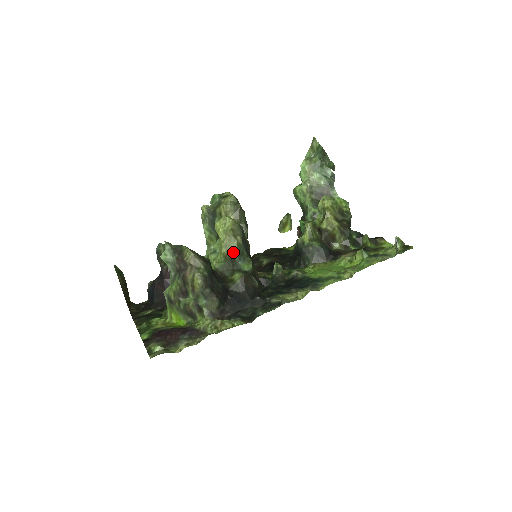
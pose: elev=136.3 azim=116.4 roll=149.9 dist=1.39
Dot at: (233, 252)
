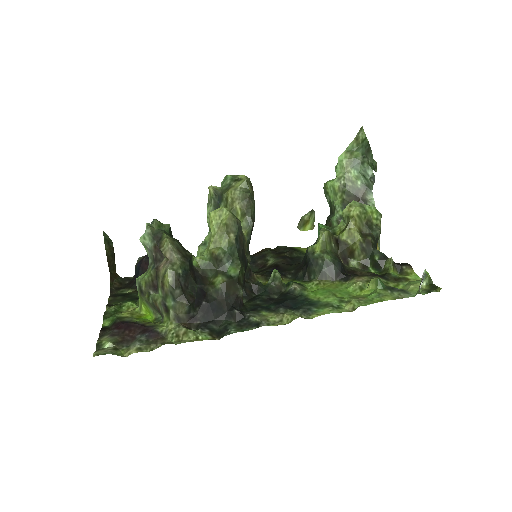
Dot at: (221, 251)
